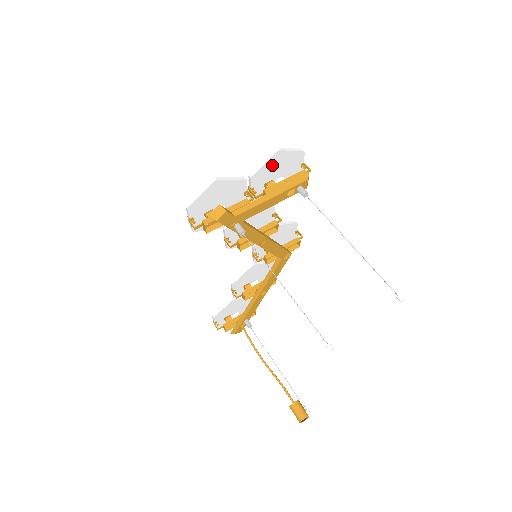
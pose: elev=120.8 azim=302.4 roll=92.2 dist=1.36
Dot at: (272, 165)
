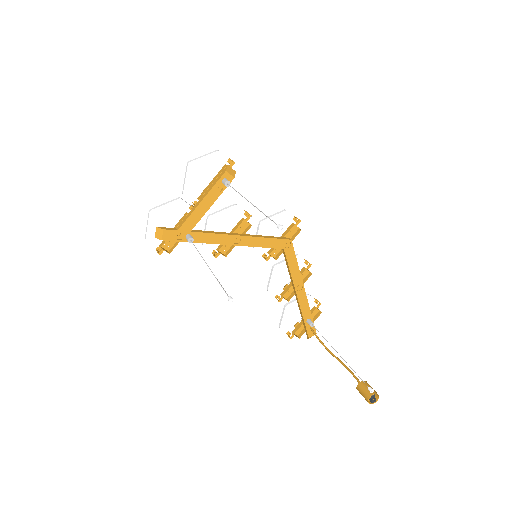
Dot at: (195, 176)
